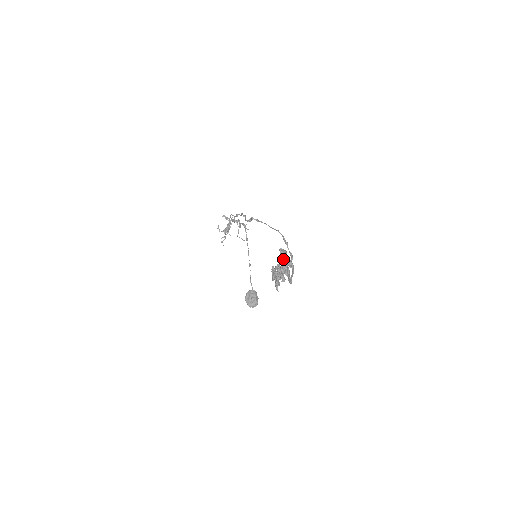
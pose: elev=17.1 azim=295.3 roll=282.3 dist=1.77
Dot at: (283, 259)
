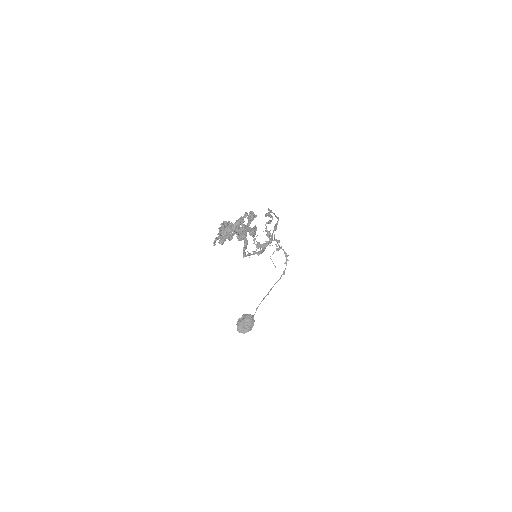
Dot at: occluded
